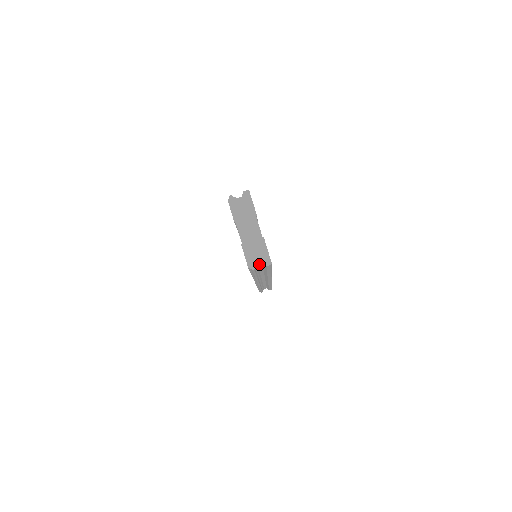
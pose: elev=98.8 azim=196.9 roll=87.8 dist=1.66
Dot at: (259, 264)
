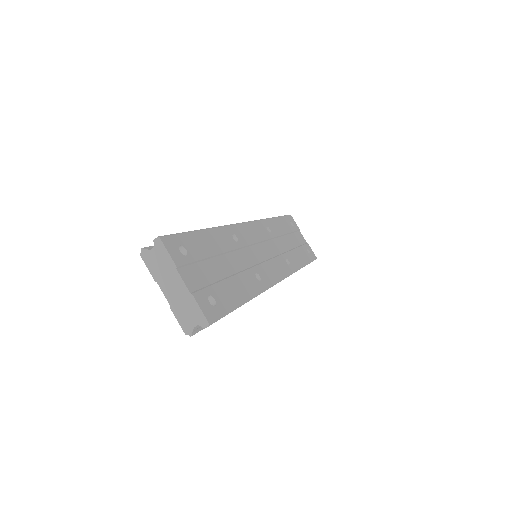
Dot at: occluded
